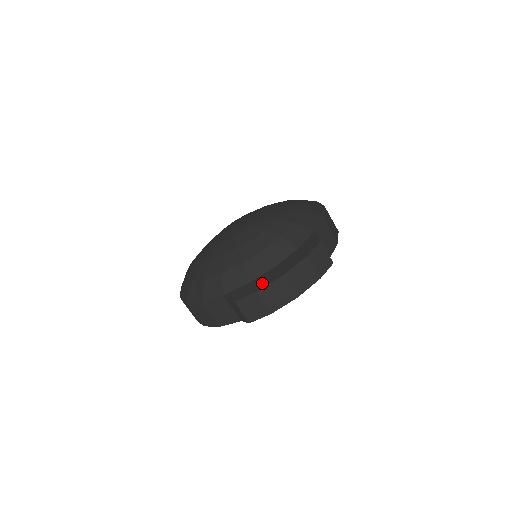
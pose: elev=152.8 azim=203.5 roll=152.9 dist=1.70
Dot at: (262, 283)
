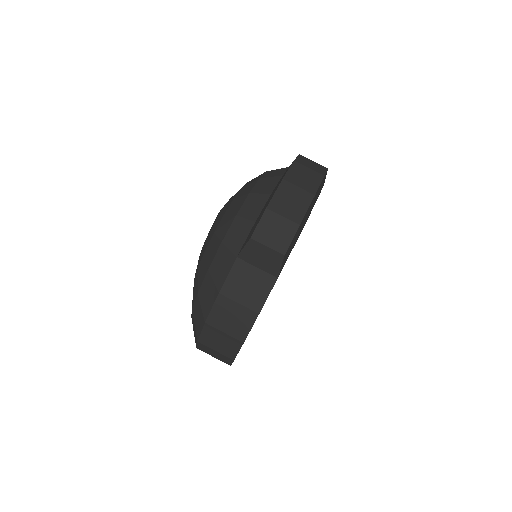
Dot at: (267, 203)
